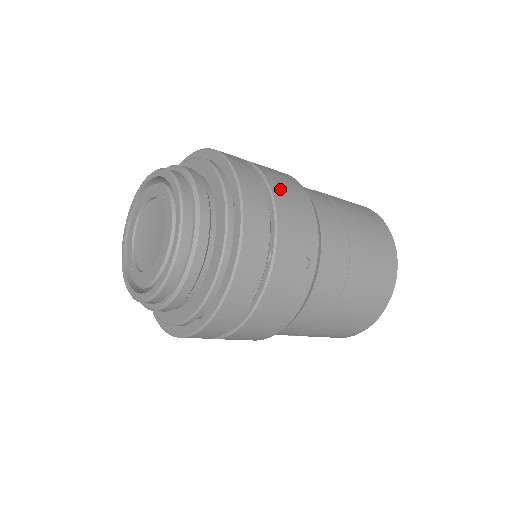
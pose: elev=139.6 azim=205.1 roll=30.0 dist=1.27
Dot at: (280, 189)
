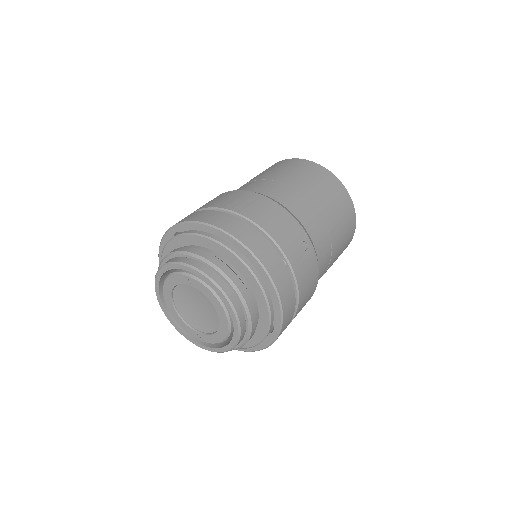
Dot at: (253, 213)
